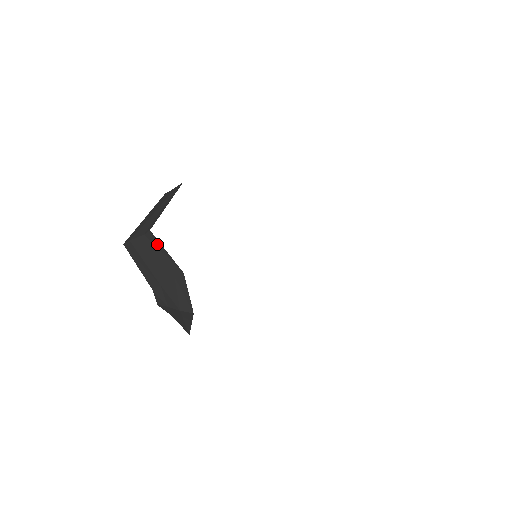
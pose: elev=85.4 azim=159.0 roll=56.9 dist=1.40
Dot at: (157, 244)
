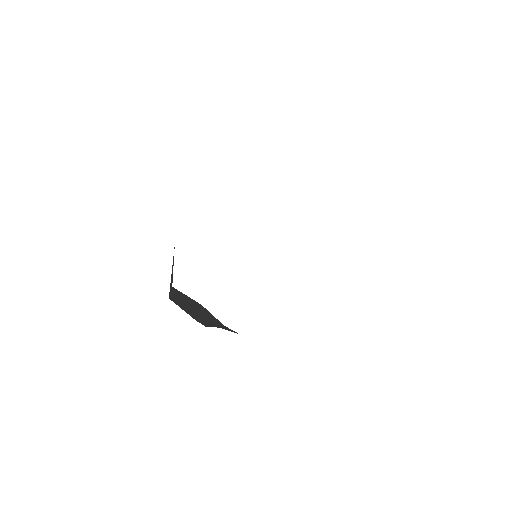
Dot at: (180, 293)
